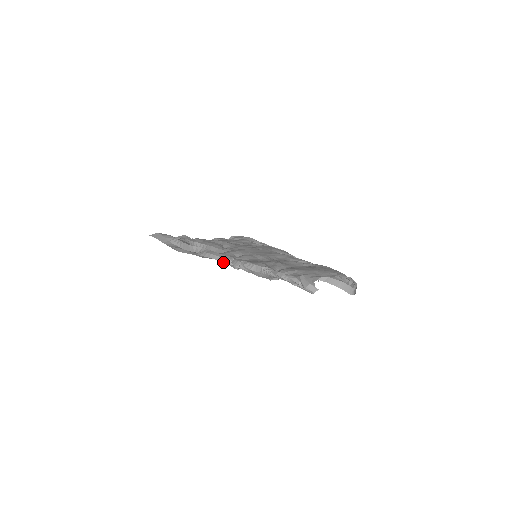
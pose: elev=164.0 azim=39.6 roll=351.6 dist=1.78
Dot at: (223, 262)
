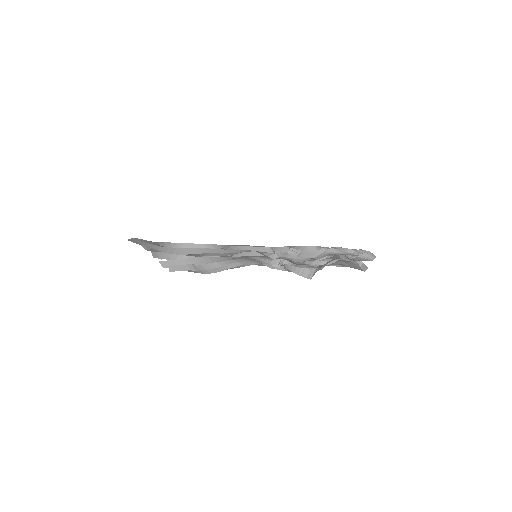
Dot at: (262, 251)
